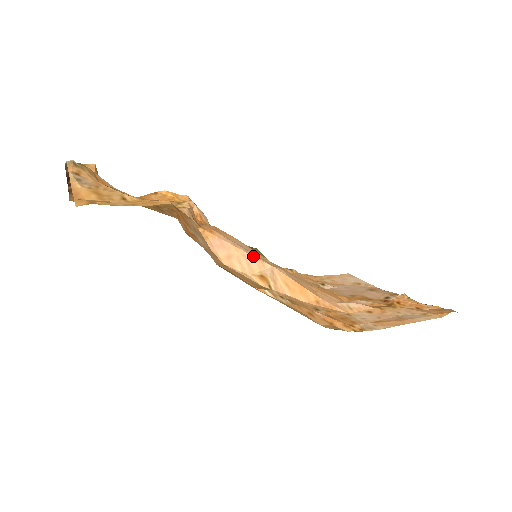
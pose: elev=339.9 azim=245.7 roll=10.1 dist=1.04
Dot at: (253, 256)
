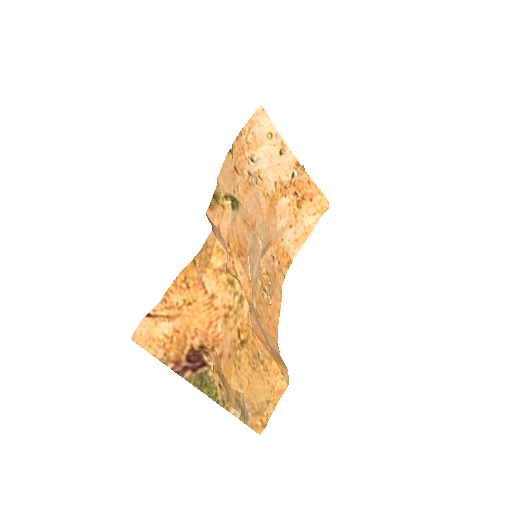
Dot at: occluded
